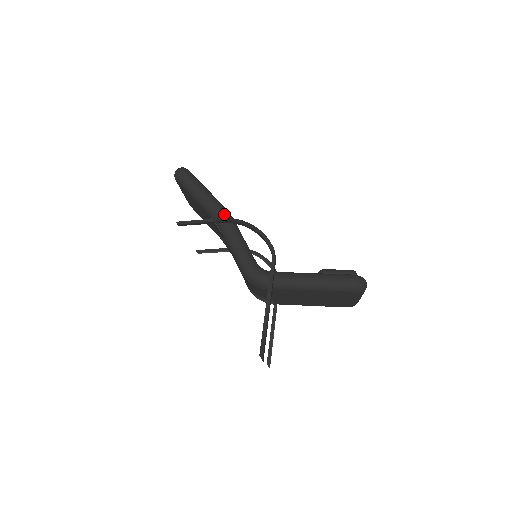
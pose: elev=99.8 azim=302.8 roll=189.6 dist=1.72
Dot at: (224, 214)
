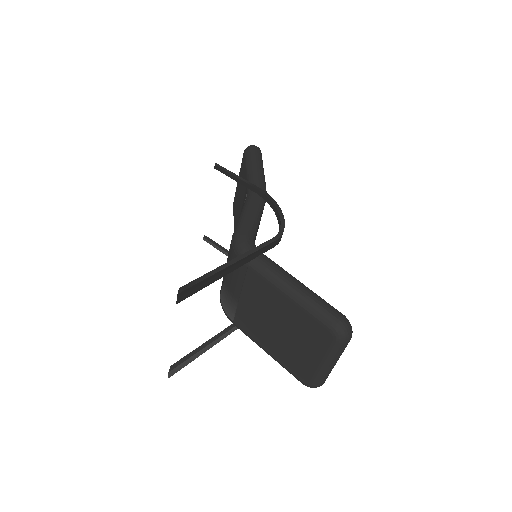
Dot at: (262, 188)
